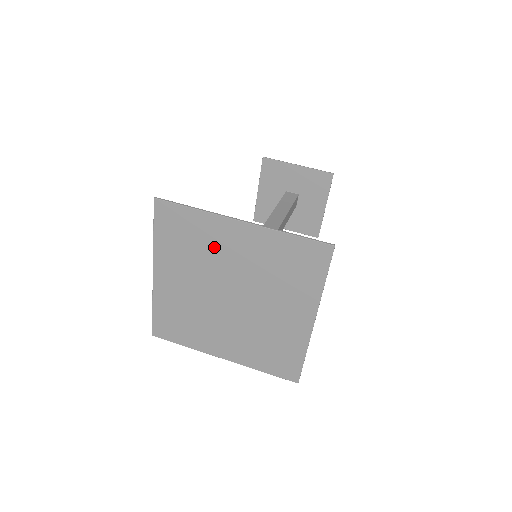
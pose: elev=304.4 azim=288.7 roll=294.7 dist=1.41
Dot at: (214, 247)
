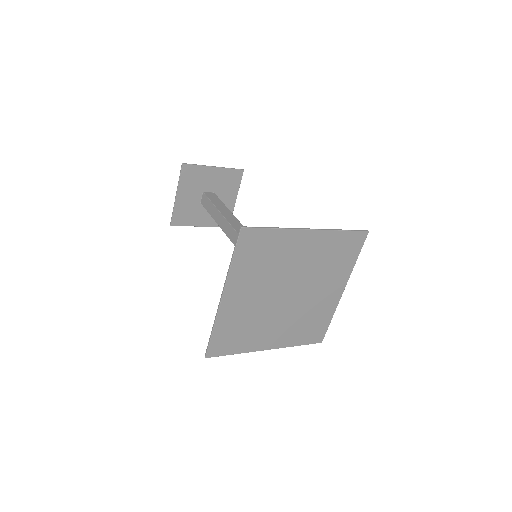
Dot at: (284, 257)
